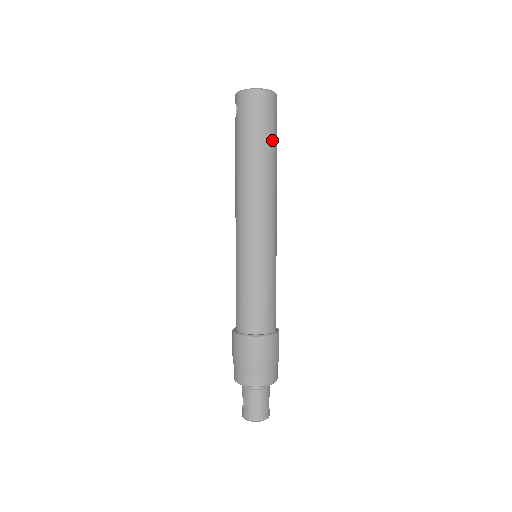
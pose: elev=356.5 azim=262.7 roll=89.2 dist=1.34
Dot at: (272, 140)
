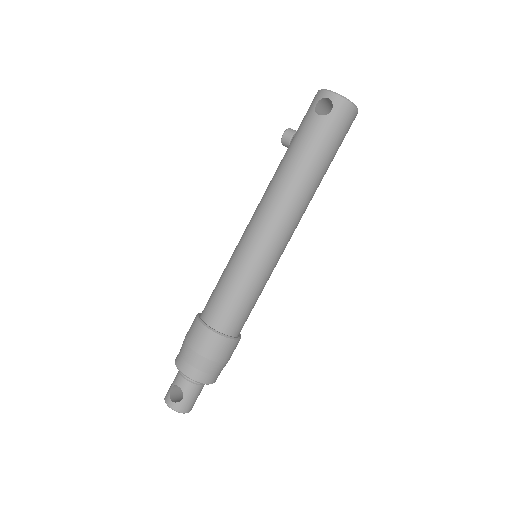
Dot at: occluded
